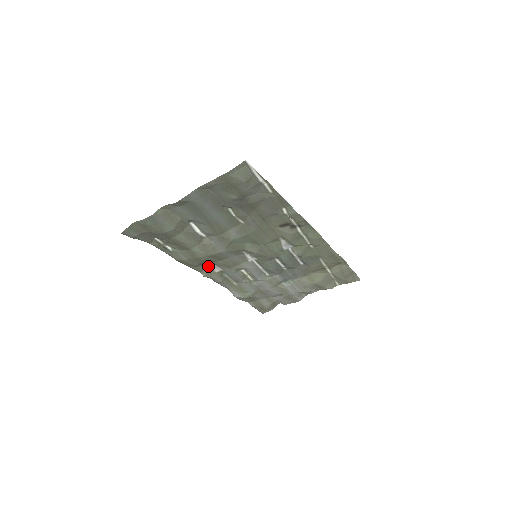
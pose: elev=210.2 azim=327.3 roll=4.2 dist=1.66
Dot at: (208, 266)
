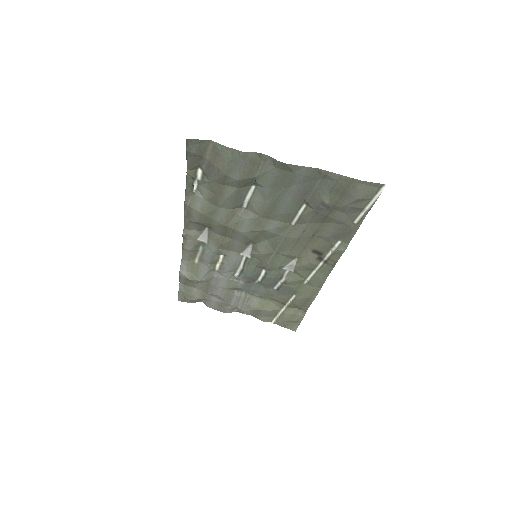
Dot at: (199, 229)
